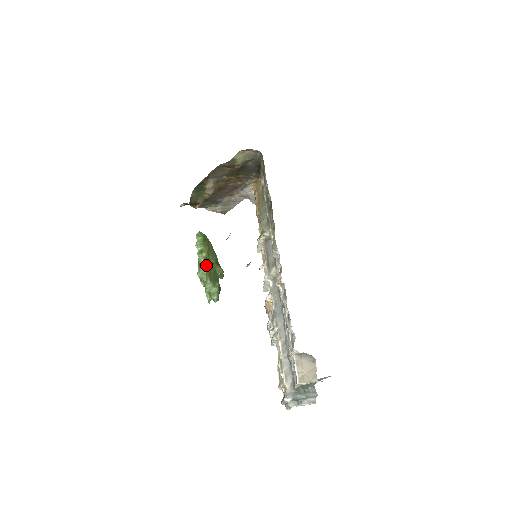
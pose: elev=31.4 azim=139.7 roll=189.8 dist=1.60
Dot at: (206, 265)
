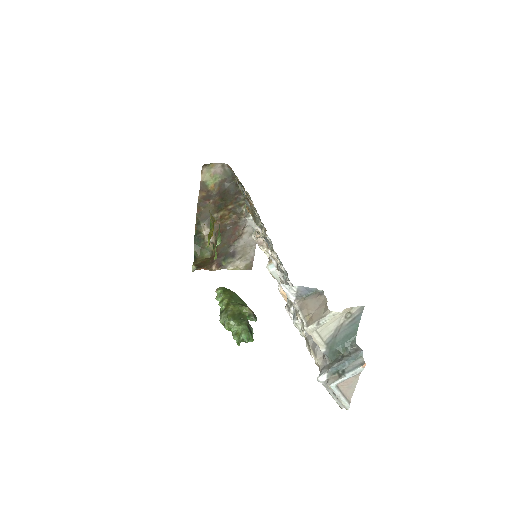
Dot at: (227, 309)
